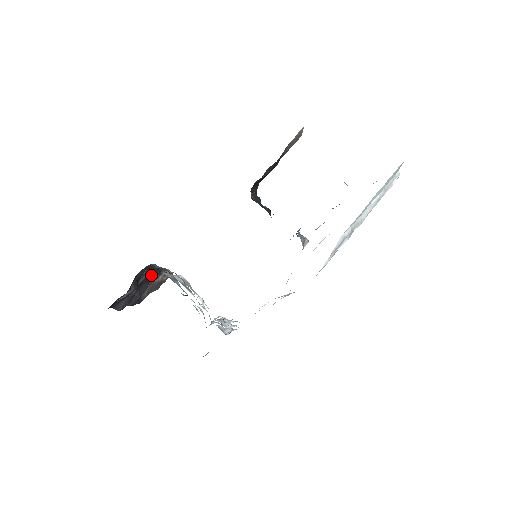
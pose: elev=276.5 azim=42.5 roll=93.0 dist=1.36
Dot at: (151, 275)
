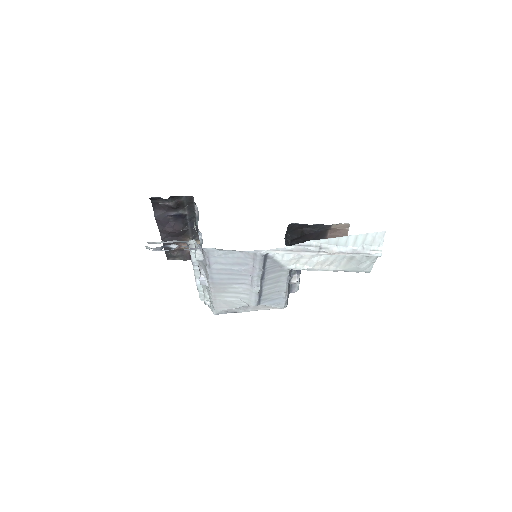
Dot at: (189, 224)
